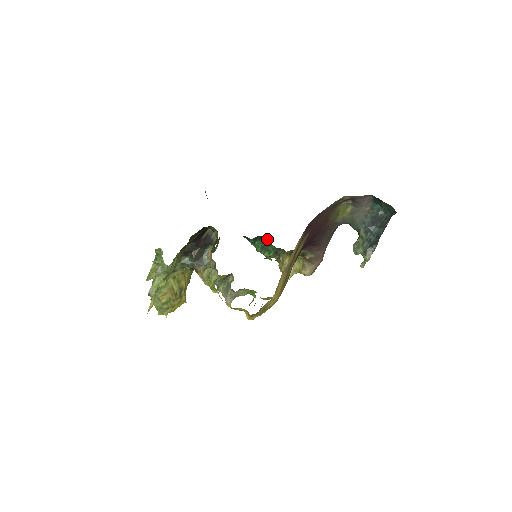
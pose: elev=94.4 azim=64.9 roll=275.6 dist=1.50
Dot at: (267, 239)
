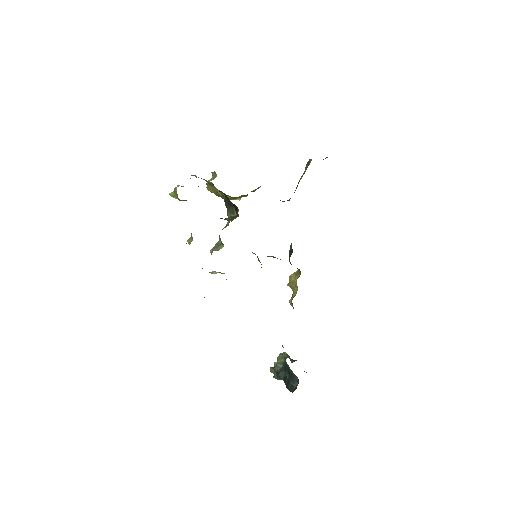
Dot at: (291, 254)
